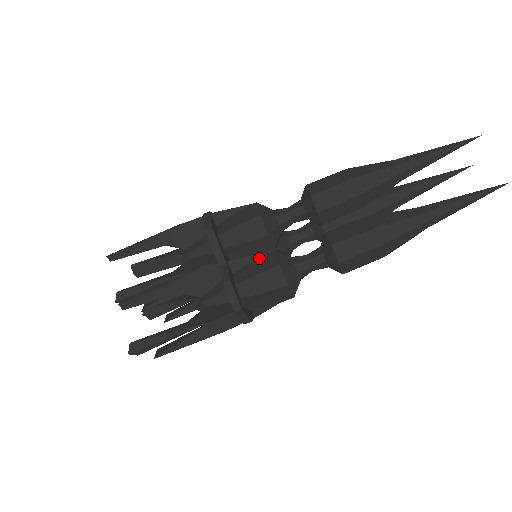
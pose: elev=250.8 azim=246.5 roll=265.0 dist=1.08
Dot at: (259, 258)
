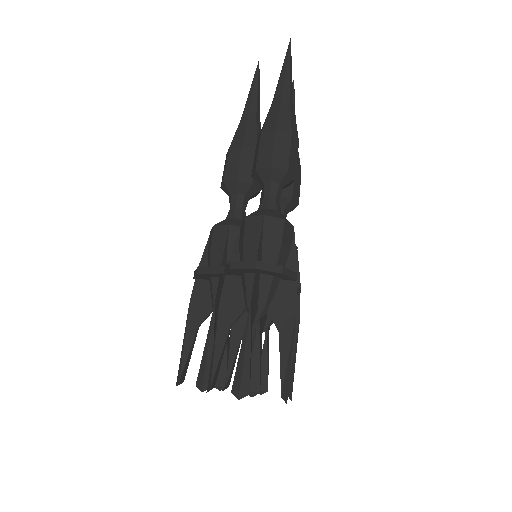
Dot at: (239, 238)
